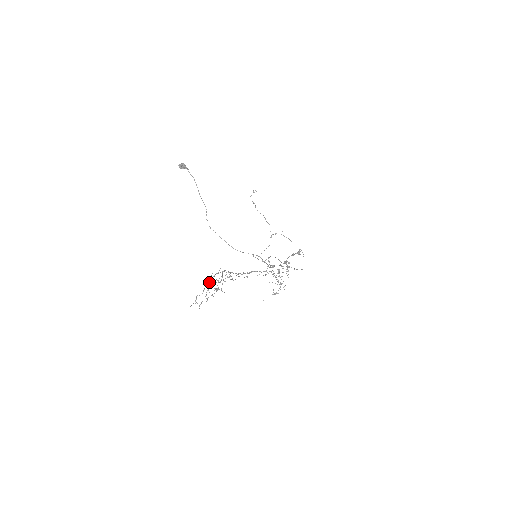
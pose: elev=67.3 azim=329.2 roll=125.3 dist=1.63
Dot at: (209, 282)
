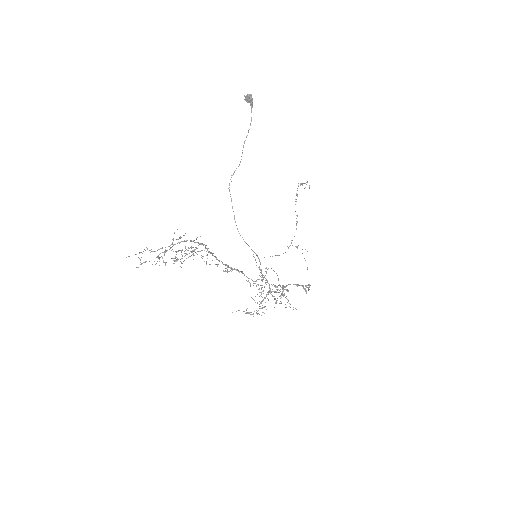
Dot at: occluded
